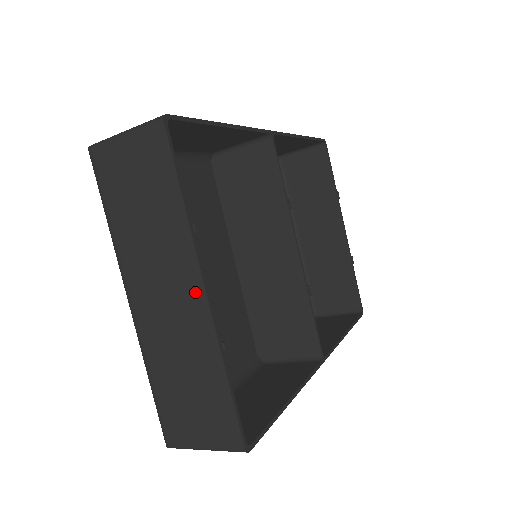
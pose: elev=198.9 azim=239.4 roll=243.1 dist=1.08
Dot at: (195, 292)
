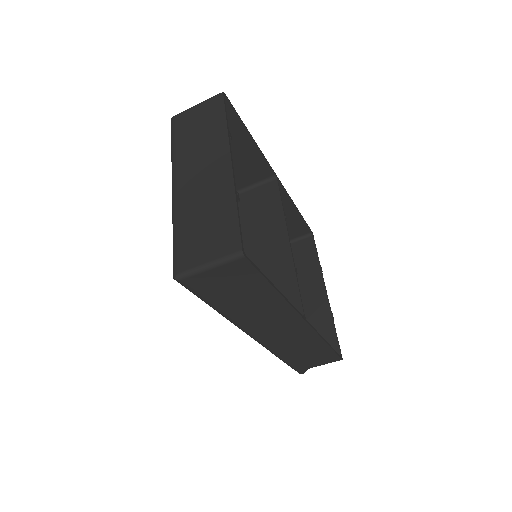
Dot at: (224, 164)
